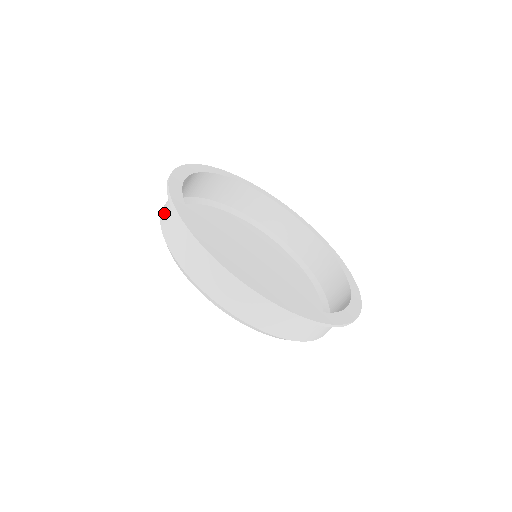
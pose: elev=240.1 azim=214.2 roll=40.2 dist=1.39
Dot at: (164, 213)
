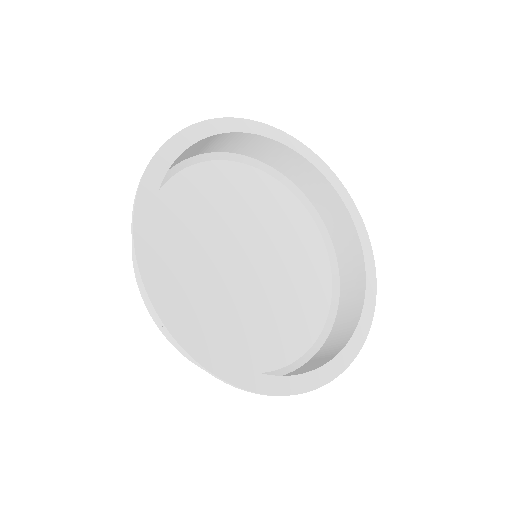
Dot at: occluded
